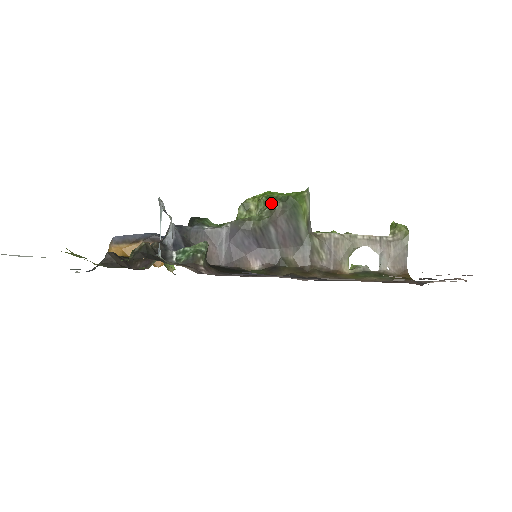
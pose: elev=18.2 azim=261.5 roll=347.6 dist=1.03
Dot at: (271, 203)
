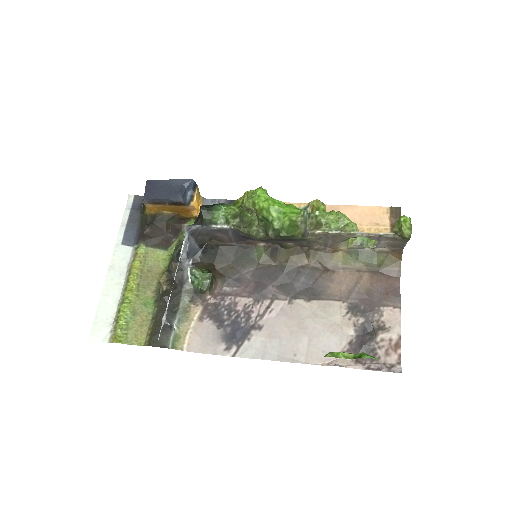
Dot at: (266, 226)
